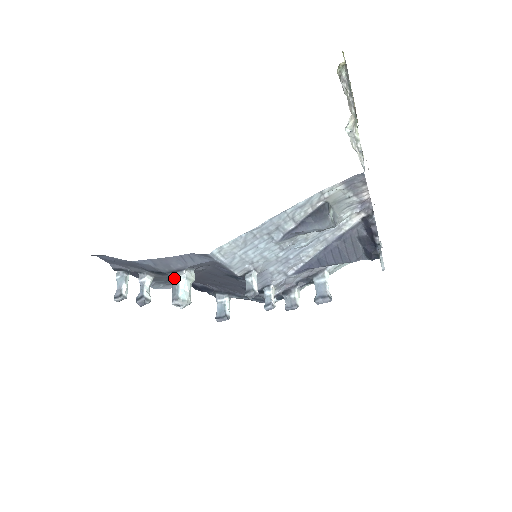
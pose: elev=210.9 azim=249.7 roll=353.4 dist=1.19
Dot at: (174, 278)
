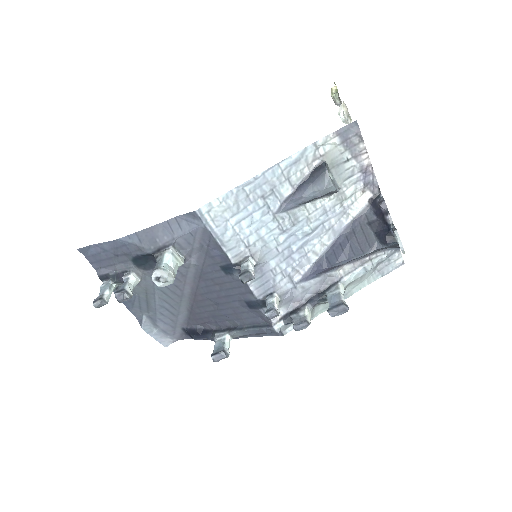
Dot at: (159, 255)
